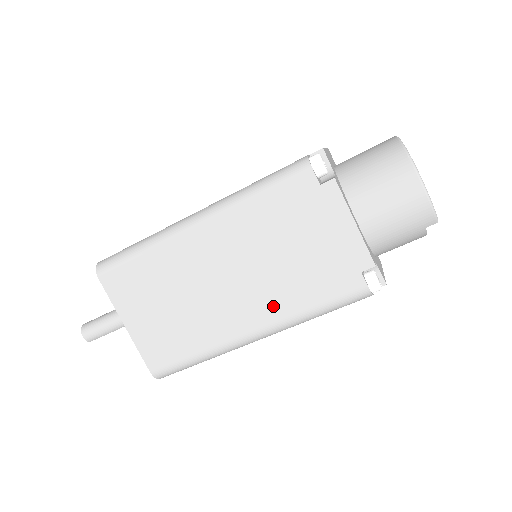
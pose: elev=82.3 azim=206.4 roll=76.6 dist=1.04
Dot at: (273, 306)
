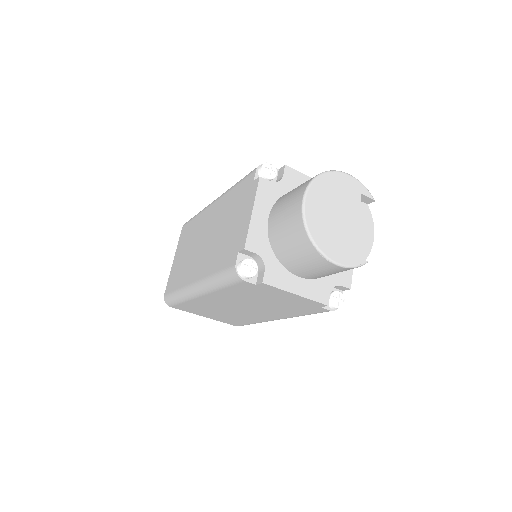
Dot at: (278, 314)
